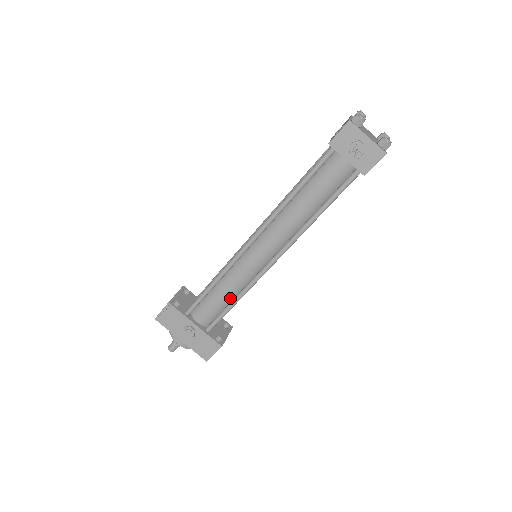
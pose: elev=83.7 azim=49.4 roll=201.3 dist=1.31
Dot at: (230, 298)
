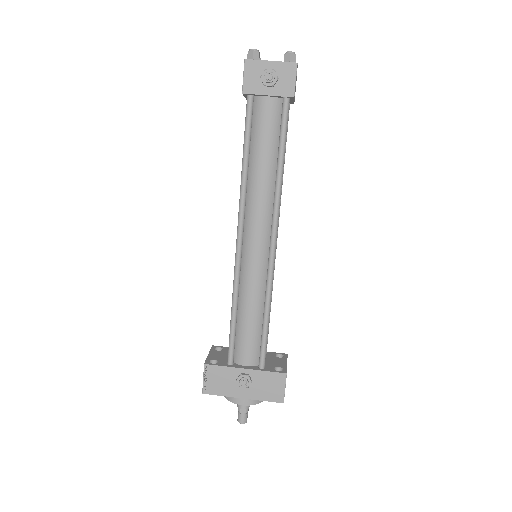
Dot at: (260, 315)
